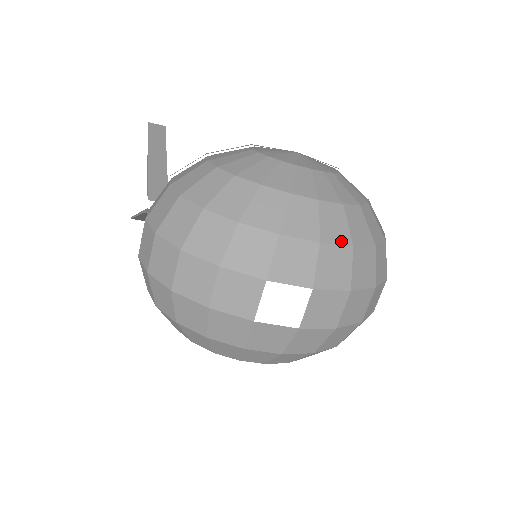
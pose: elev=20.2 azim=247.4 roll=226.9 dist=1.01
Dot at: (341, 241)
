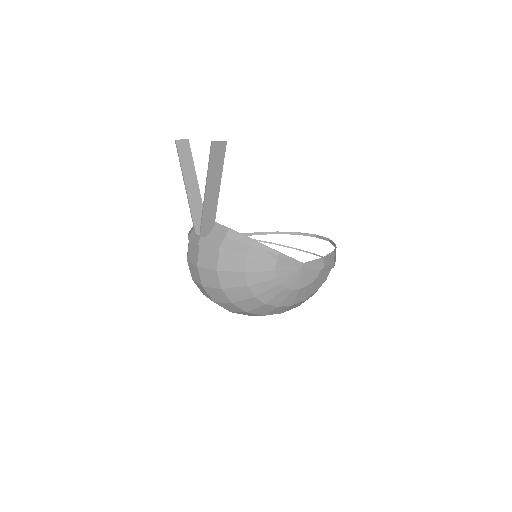
Dot at: occluded
